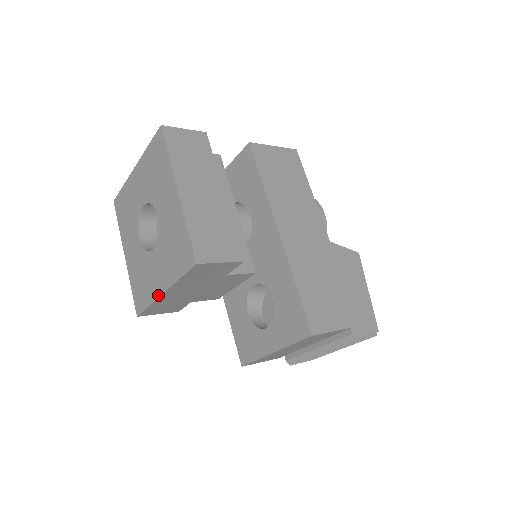
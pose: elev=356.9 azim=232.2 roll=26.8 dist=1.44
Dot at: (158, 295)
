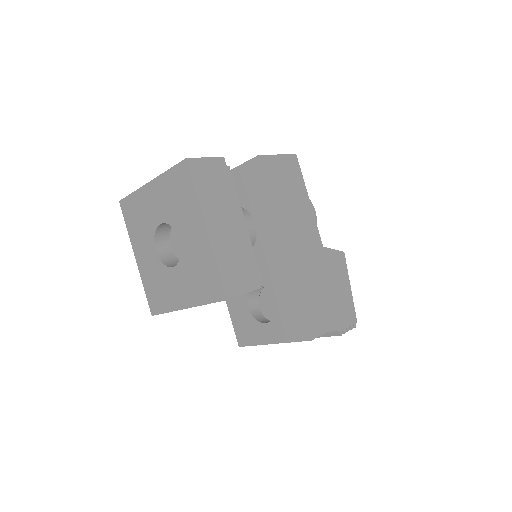
Dot at: (179, 308)
